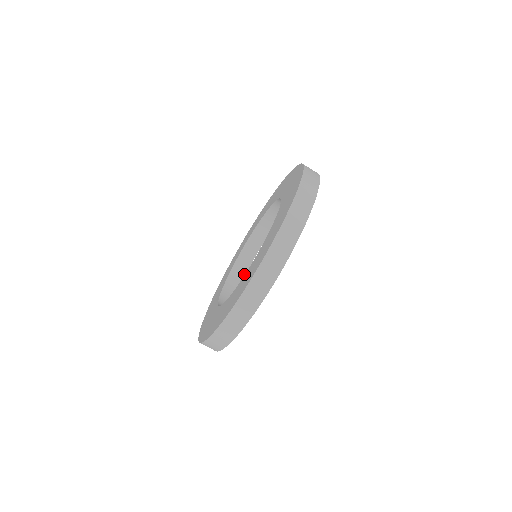
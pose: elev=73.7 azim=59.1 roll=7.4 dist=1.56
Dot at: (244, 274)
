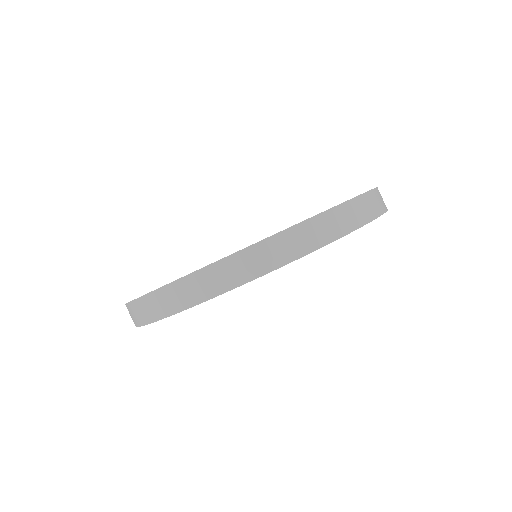
Dot at: occluded
